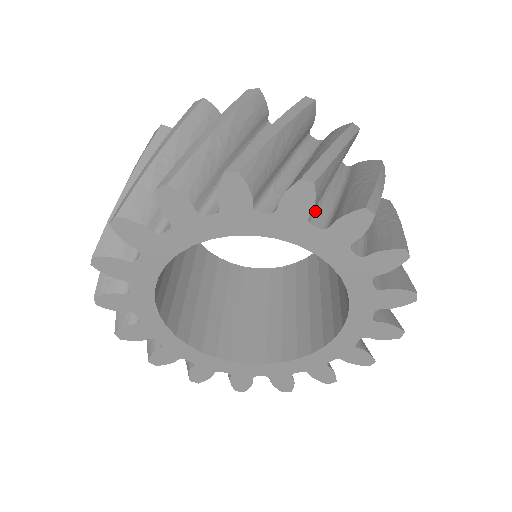
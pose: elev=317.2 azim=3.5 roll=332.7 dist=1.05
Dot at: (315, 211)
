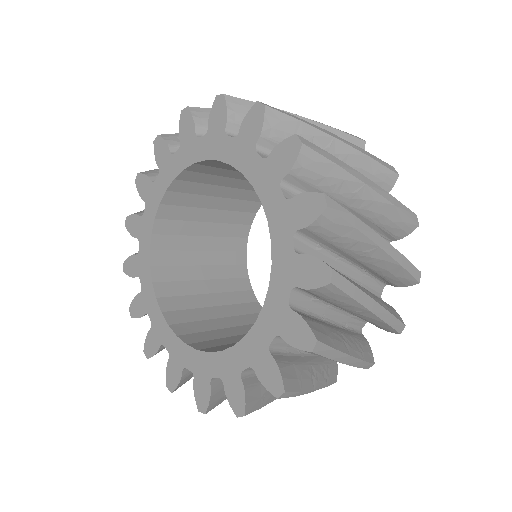
Dot at: (310, 243)
